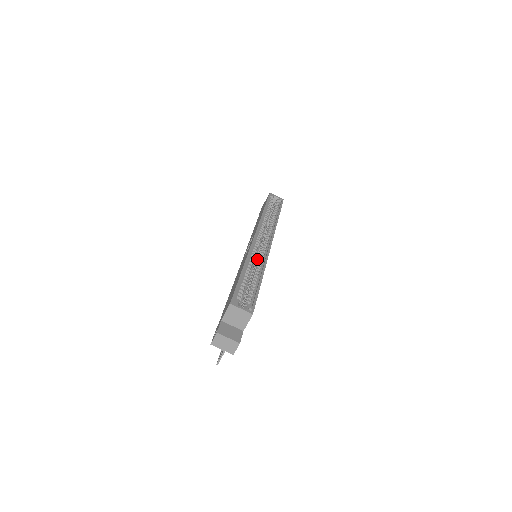
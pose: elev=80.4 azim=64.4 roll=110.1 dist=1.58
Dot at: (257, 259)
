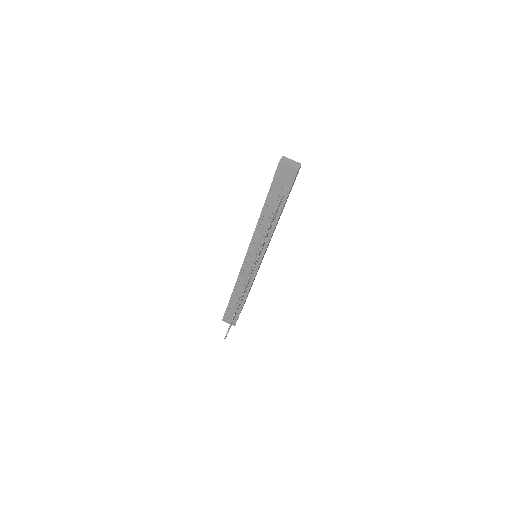
Dot at: occluded
